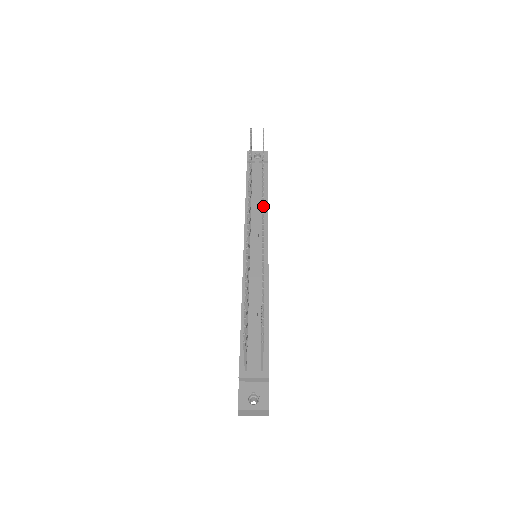
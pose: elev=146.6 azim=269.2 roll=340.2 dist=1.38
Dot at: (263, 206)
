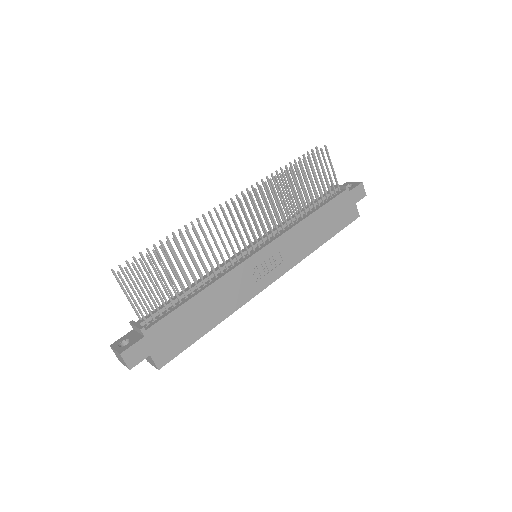
Dot at: (251, 197)
